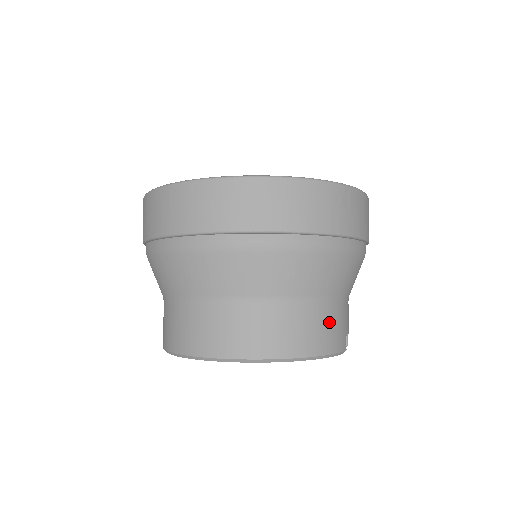
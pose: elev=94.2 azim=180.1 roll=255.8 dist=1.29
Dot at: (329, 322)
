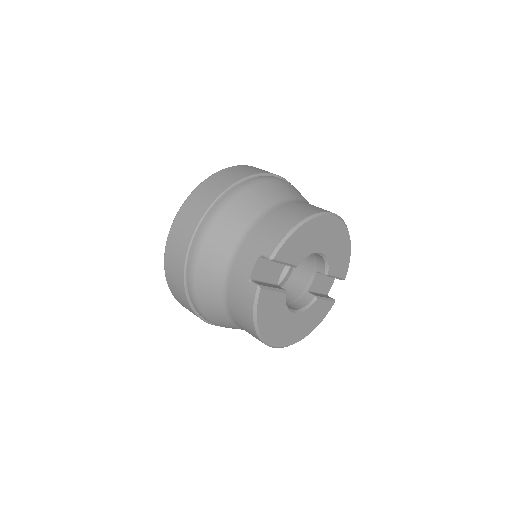
Dot at: occluded
